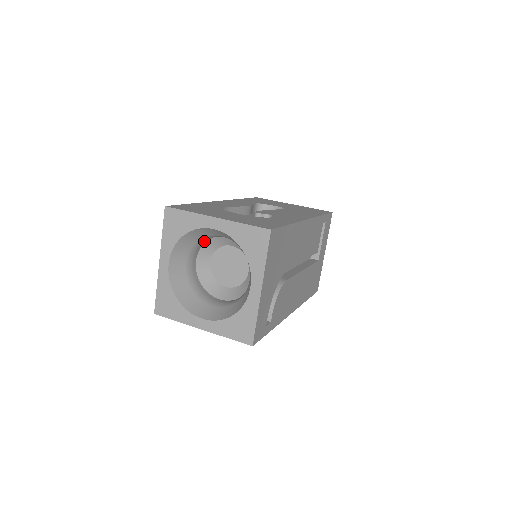
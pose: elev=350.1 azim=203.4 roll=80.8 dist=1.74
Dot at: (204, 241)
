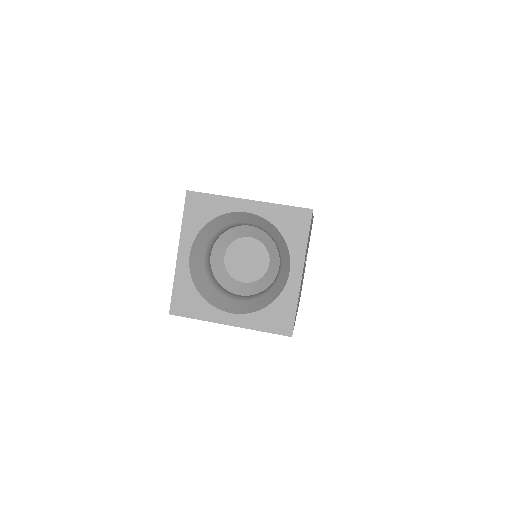
Dot at: (223, 231)
